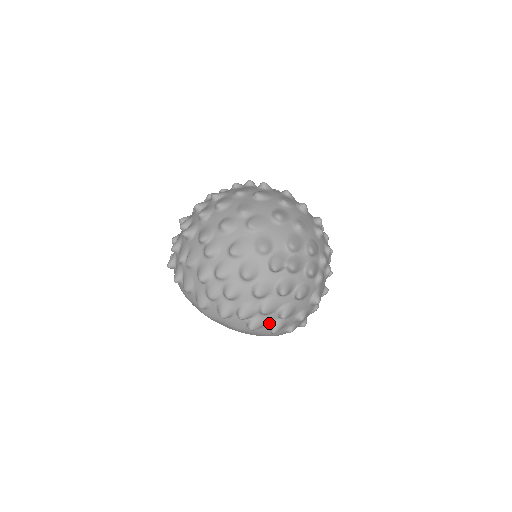
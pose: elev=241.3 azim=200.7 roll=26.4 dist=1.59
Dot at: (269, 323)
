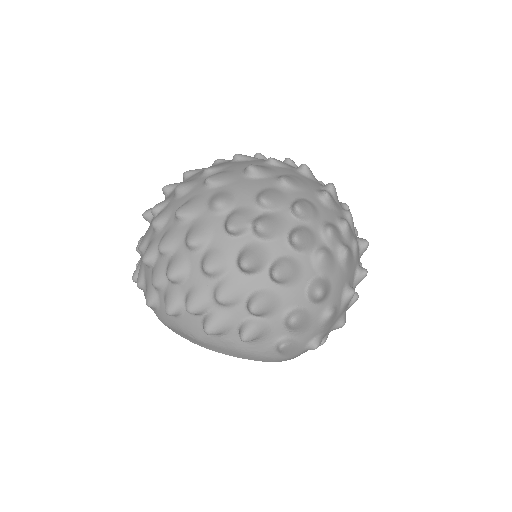
Dot at: (237, 324)
